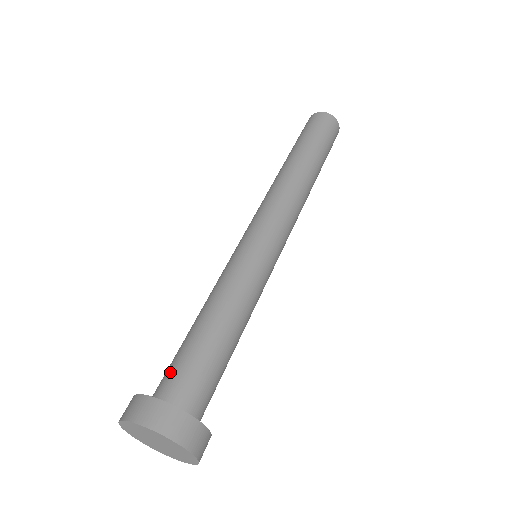
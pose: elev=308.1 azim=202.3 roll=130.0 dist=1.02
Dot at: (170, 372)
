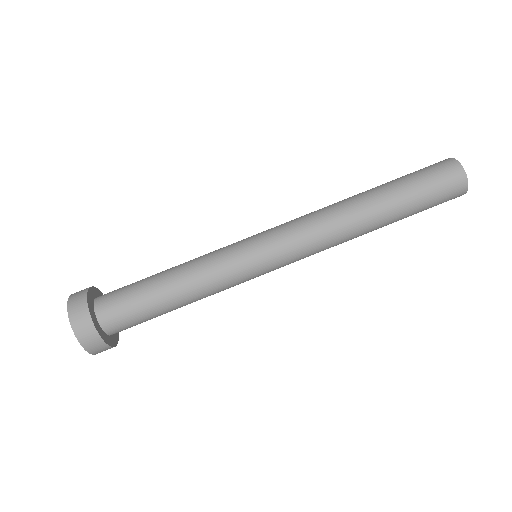
Dot at: (118, 291)
